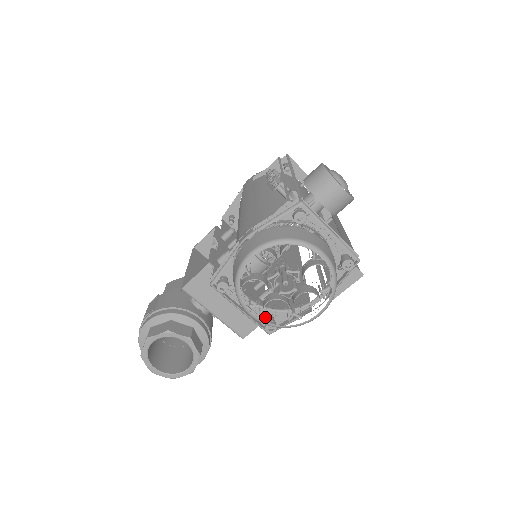
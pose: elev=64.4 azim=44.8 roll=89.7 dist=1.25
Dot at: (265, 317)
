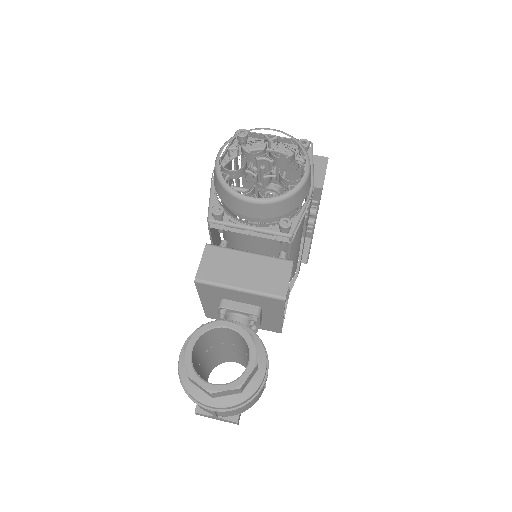
Dot at: occluded
